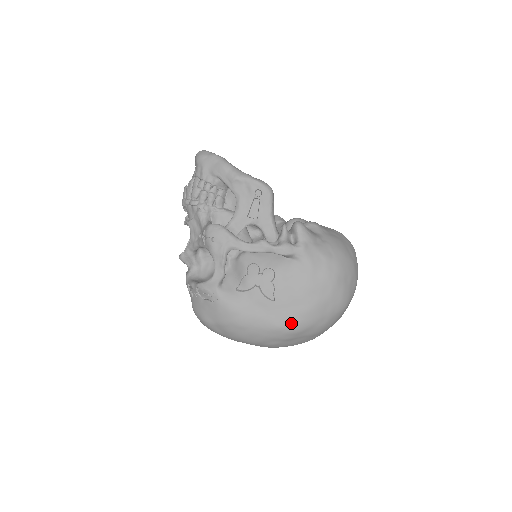
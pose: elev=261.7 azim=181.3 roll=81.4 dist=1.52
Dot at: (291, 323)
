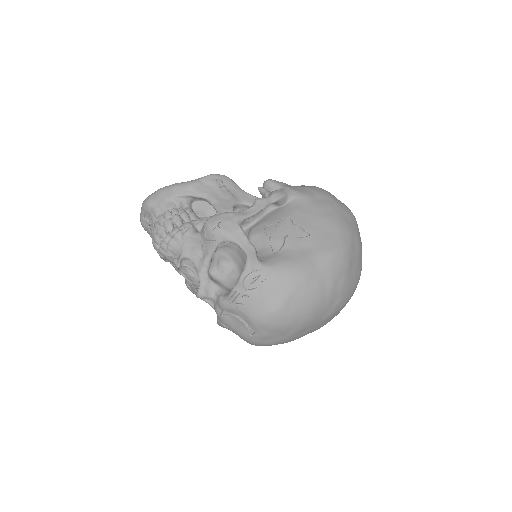
Dot at: (338, 241)
